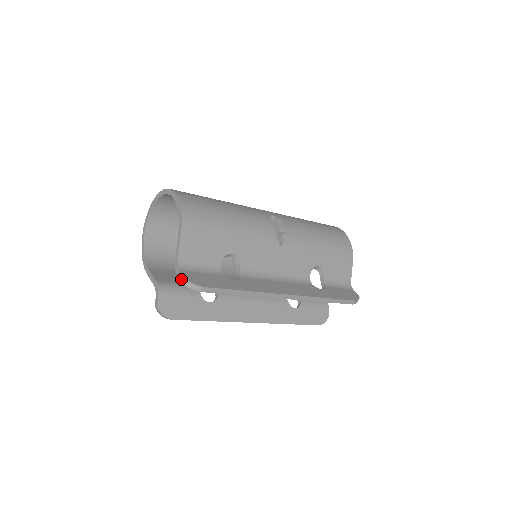
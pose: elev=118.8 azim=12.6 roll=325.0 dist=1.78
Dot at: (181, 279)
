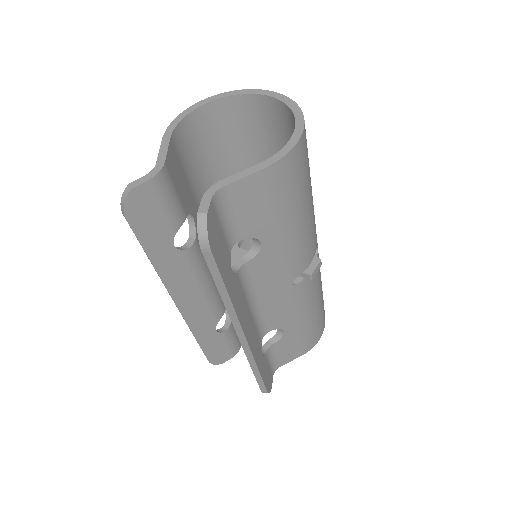
Dot at: (203, 211)
